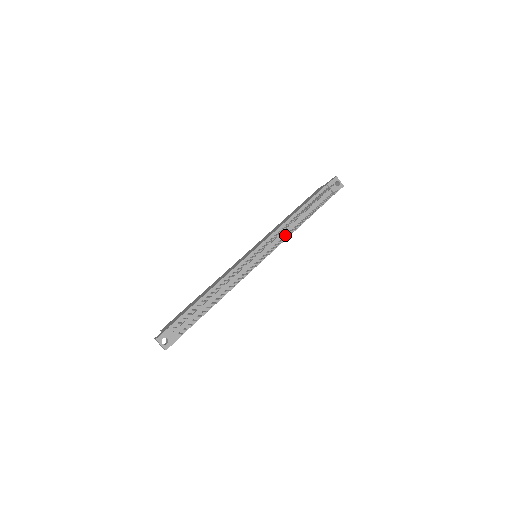
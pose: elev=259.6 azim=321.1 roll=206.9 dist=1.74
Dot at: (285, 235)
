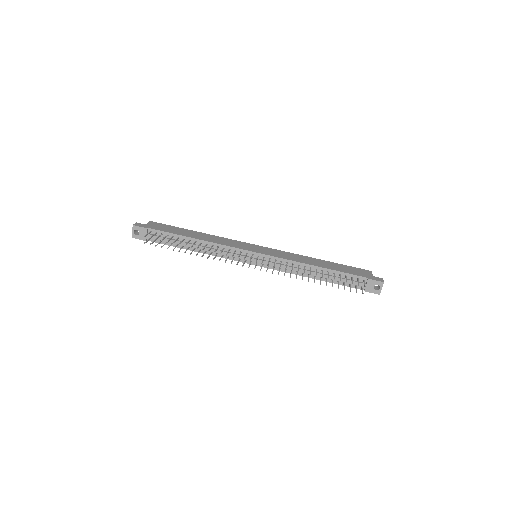
Dot at: (290, 270)
